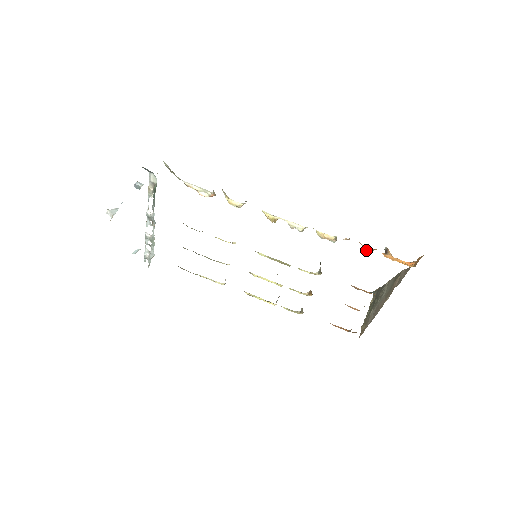
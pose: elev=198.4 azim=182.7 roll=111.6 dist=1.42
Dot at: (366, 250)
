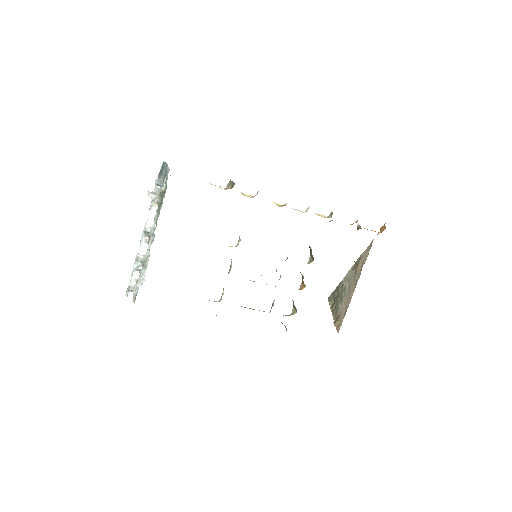
Dot at: (350, 224)
